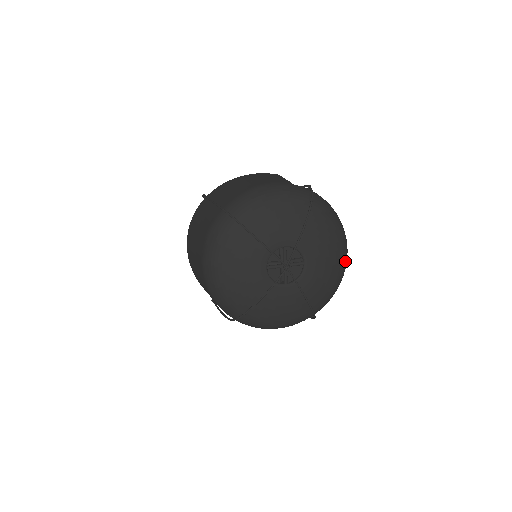
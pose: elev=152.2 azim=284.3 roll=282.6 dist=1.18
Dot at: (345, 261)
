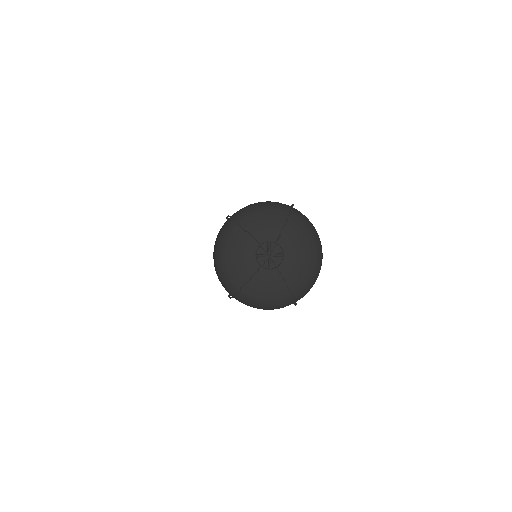
Dot at: (319, 259)
